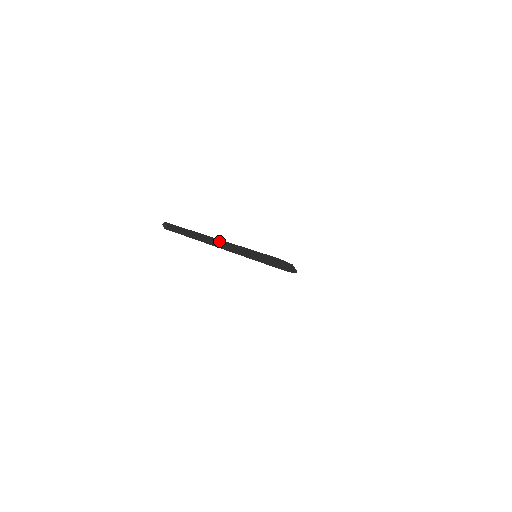
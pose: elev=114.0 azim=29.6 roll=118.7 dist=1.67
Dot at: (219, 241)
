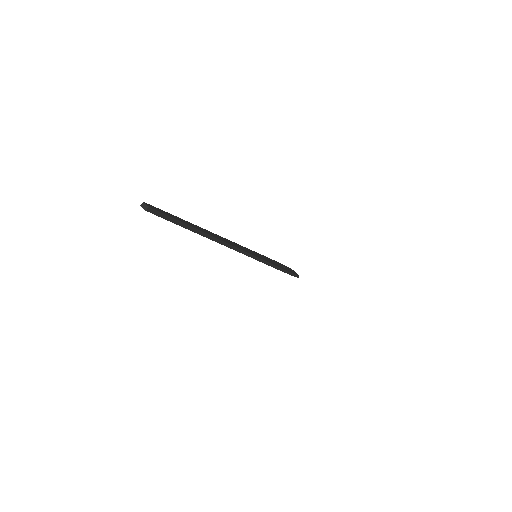
Dot at: (214, 234)
